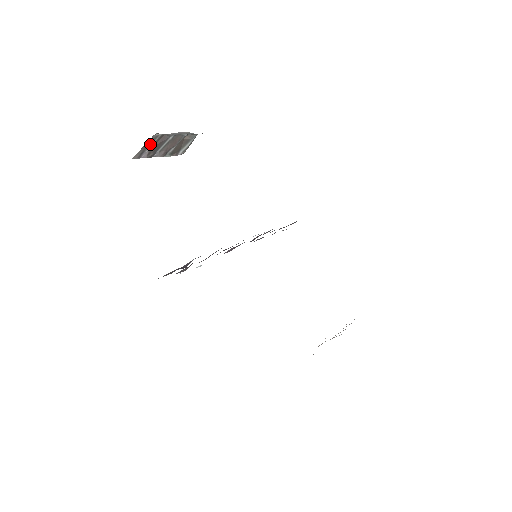
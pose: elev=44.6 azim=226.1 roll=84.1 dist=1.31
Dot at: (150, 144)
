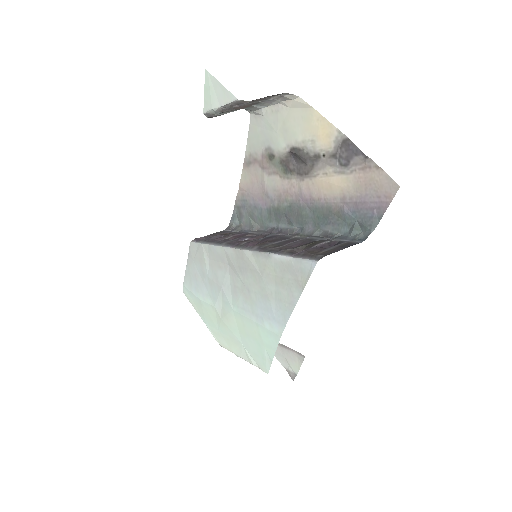
Dot at: (264, 97)
